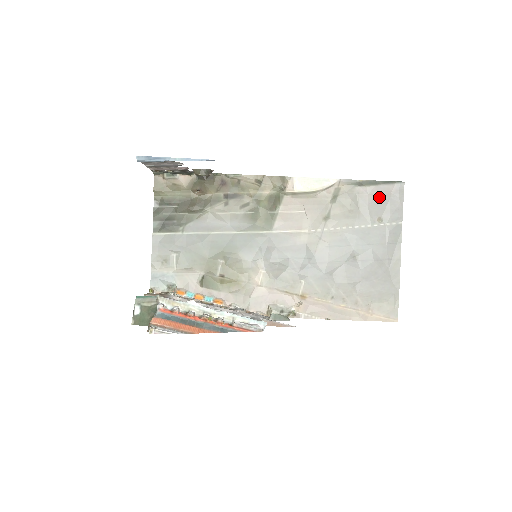
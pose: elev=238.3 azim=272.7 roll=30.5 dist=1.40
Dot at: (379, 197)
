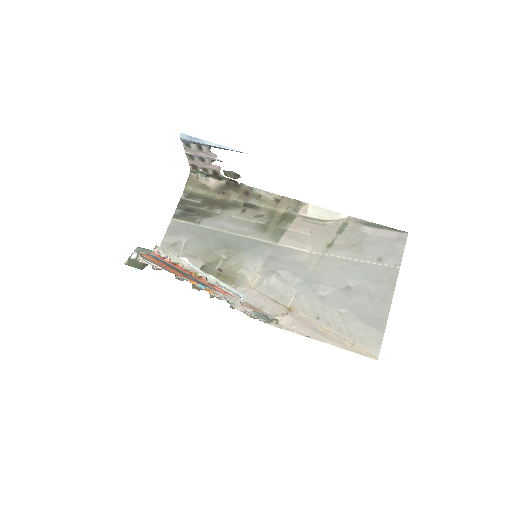
Dot at: (382, 240)
